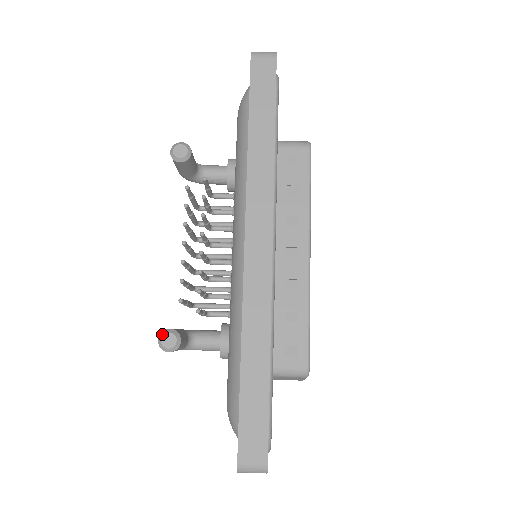
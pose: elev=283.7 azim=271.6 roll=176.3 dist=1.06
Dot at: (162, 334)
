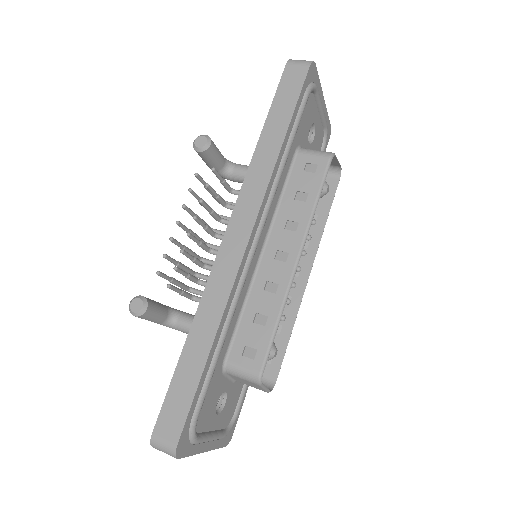
Dot at: (134, 298)
